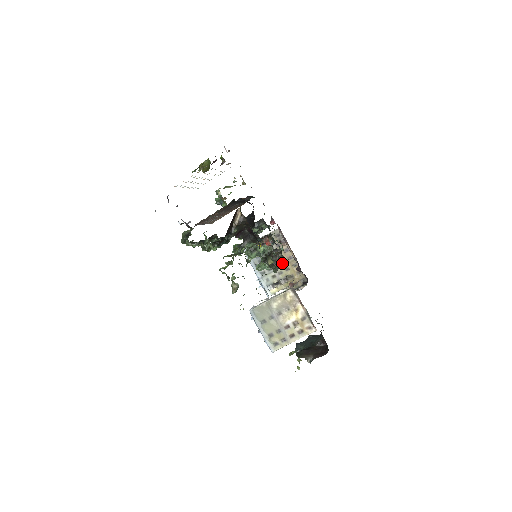
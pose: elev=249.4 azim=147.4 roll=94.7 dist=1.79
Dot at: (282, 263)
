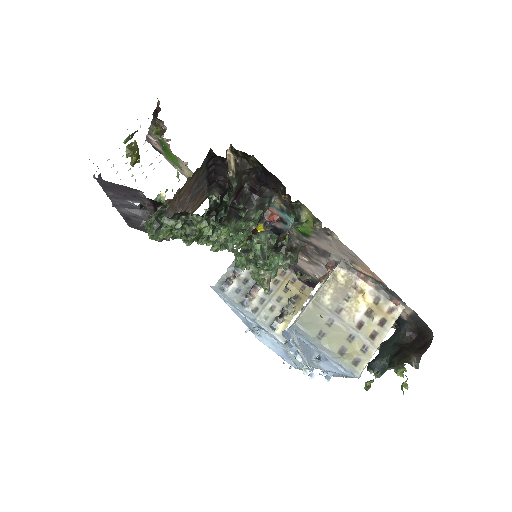
Dot at: (301, 244)
